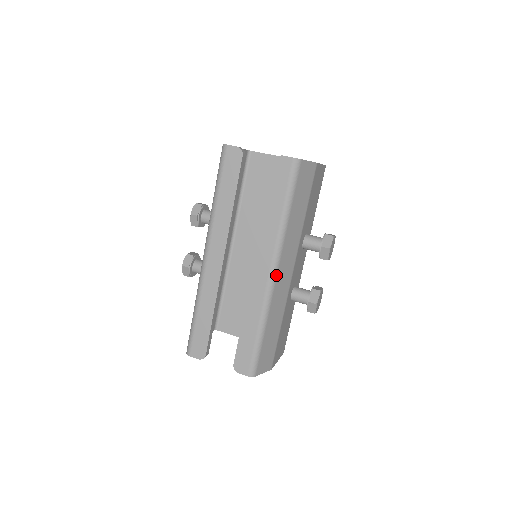
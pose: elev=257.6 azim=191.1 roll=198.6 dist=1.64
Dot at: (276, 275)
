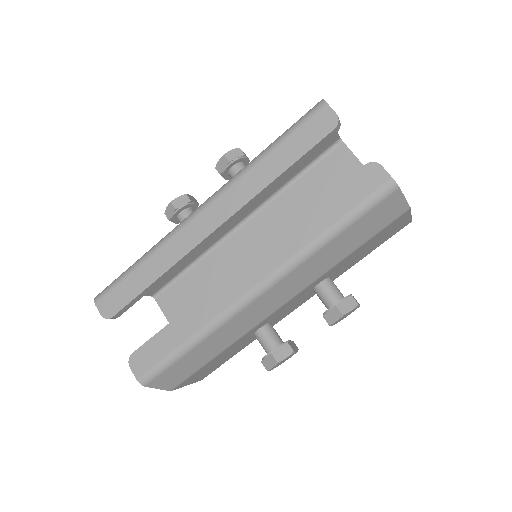
Dot at: (260, 295)
